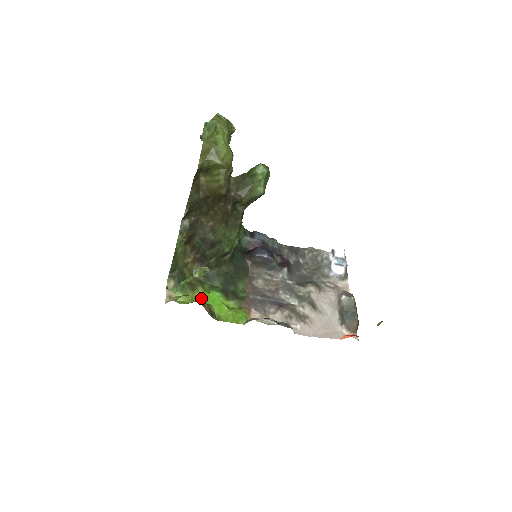
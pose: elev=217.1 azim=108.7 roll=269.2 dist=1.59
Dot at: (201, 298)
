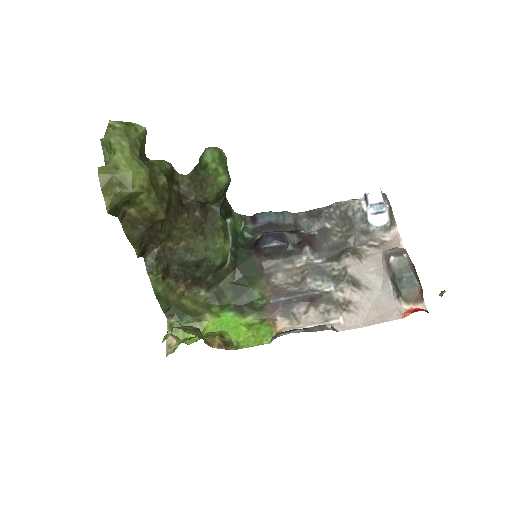
Dot at: (212, 327)
